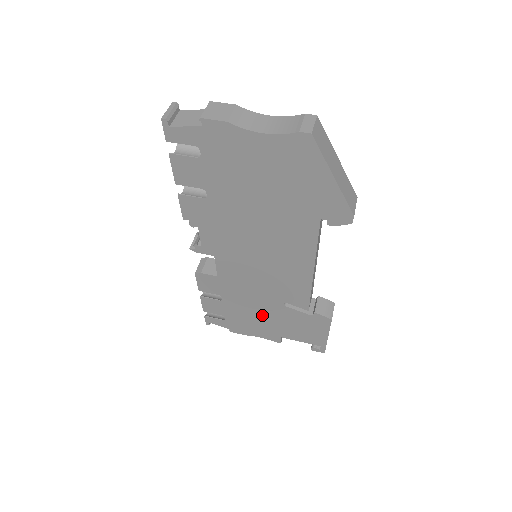
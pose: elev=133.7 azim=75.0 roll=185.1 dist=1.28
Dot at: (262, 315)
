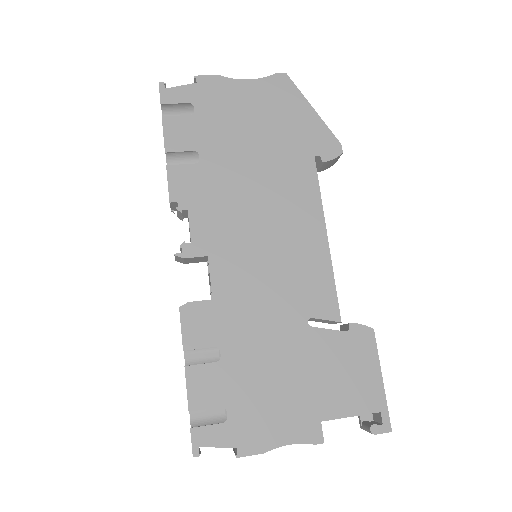
Dot at: (283, 369)
